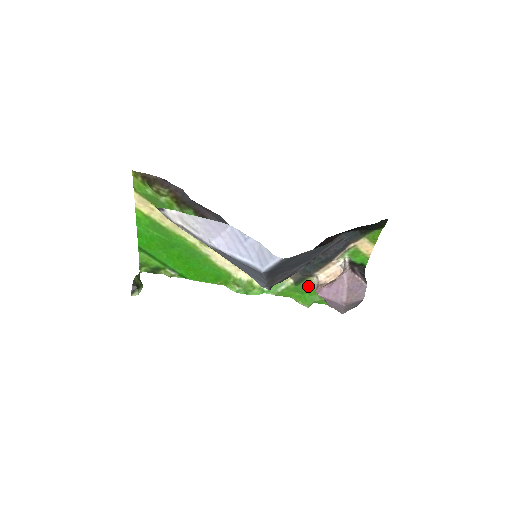
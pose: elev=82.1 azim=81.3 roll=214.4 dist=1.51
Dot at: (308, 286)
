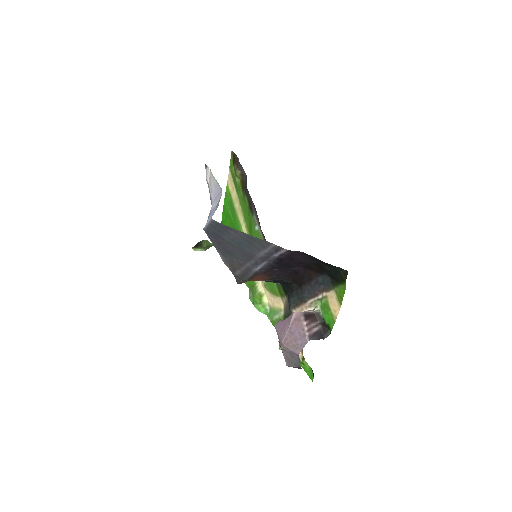
Dot at: occluded
